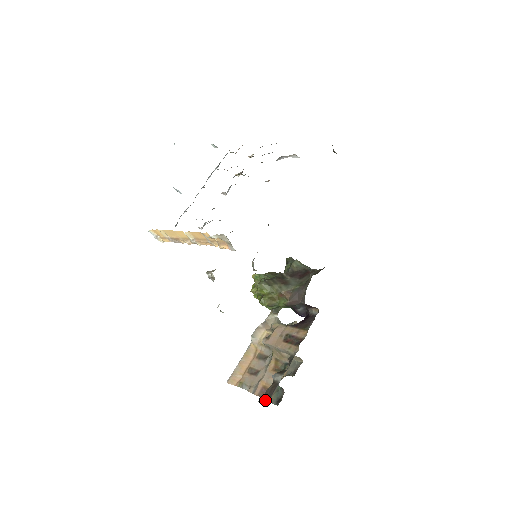
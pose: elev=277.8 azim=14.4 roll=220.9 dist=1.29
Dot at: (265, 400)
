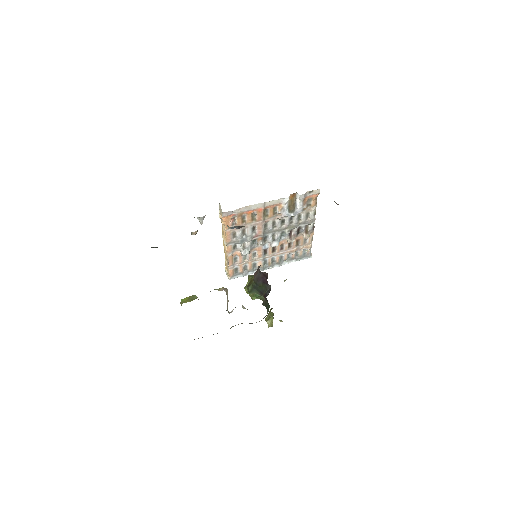
Dot at: occluded
